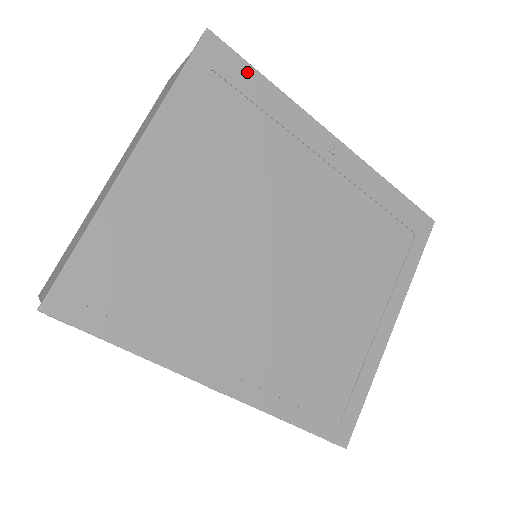
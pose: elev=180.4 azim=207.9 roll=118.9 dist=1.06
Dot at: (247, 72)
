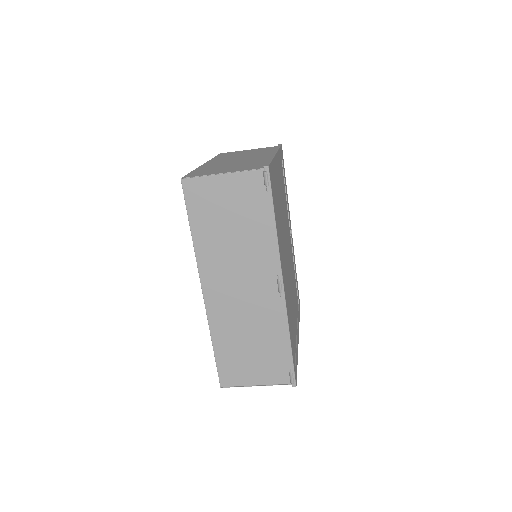
Dot at: occluded
